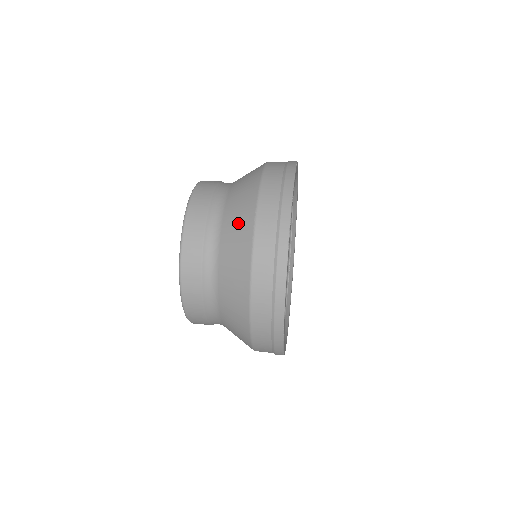
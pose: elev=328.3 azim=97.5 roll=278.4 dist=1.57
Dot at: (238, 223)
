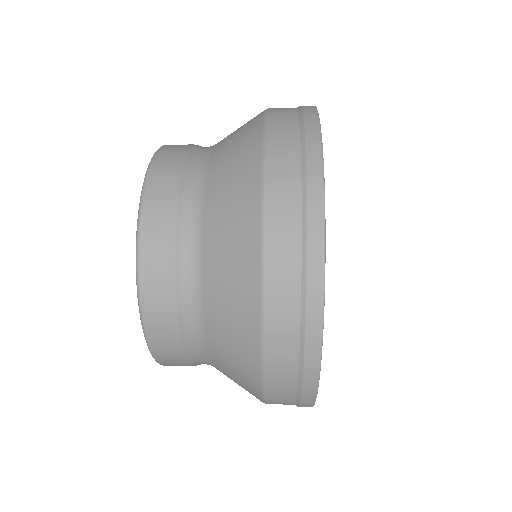
Dot at: (235, 160)
